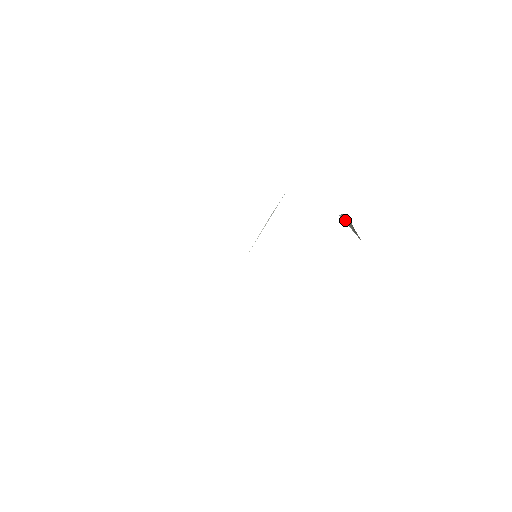
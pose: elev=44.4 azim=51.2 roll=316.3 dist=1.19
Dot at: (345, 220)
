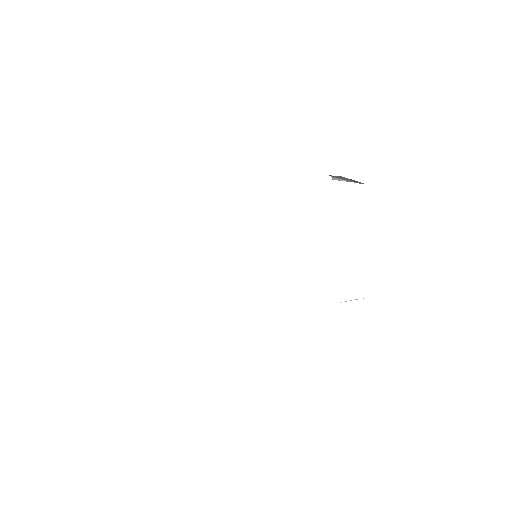
Dot at: (340, 179)
